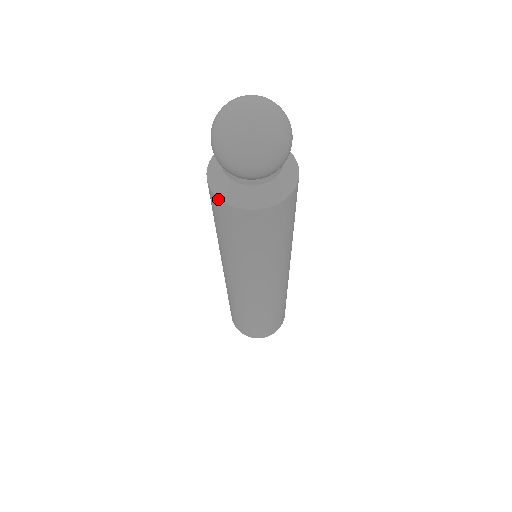
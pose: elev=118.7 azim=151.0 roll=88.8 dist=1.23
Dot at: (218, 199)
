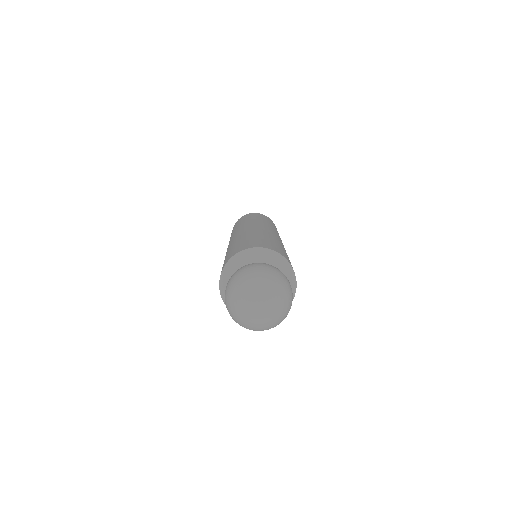
Dot at: (220, 278)
